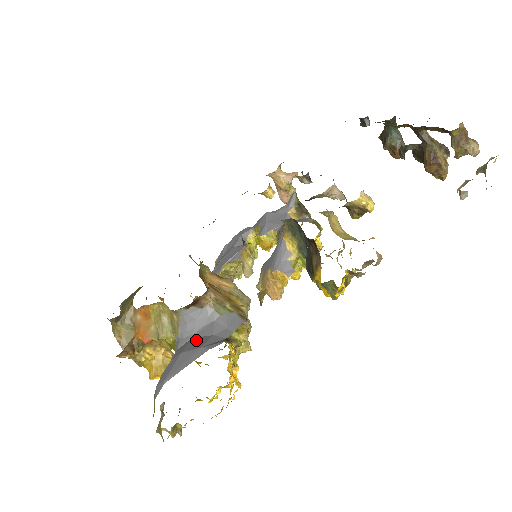
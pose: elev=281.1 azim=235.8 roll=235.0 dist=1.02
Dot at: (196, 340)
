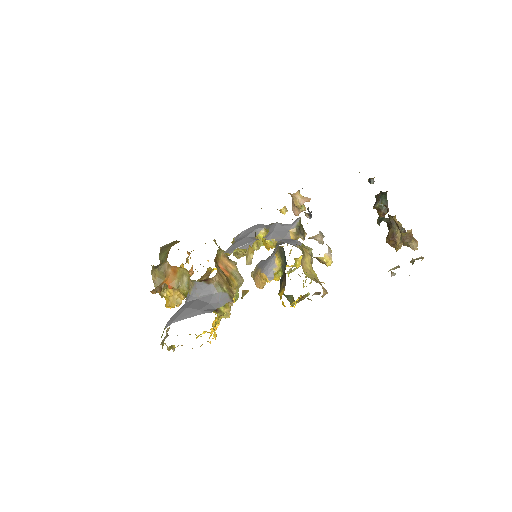
Dot at: (199, 302)
